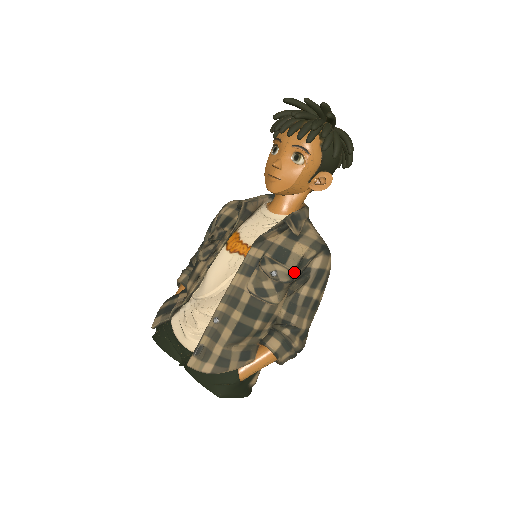
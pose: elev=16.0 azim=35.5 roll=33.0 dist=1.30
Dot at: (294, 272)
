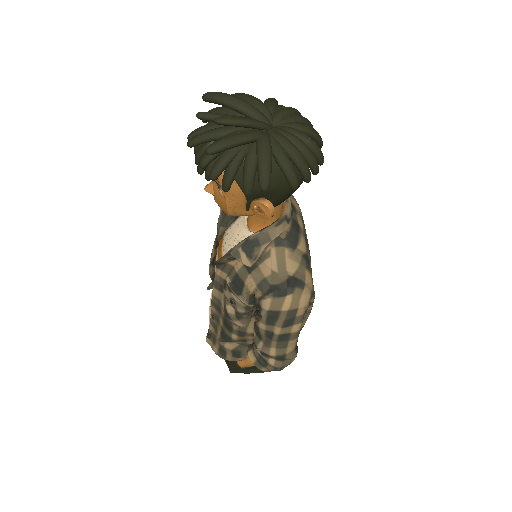
Dot at: (248, 306)
